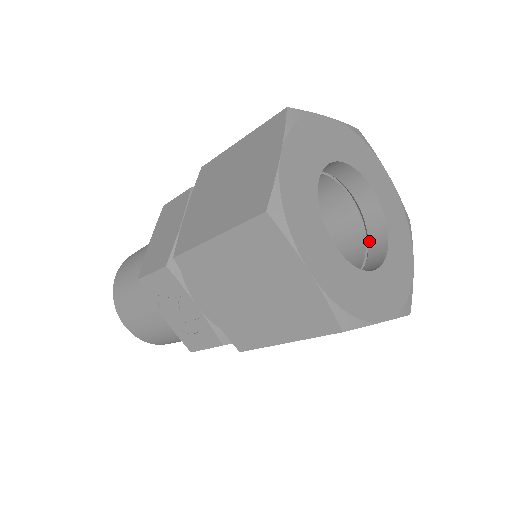
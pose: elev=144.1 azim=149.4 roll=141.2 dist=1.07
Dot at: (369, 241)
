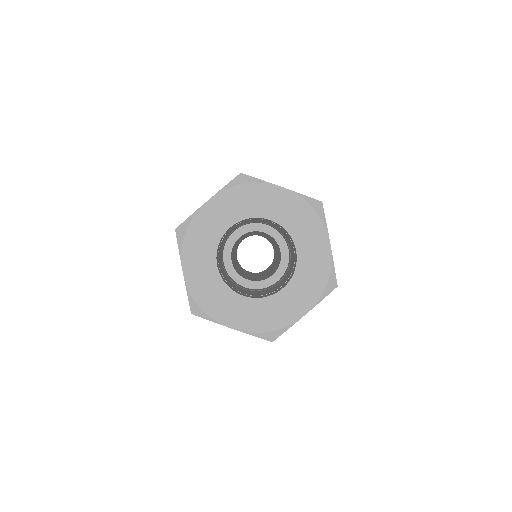
Dot at: (286, 282)
